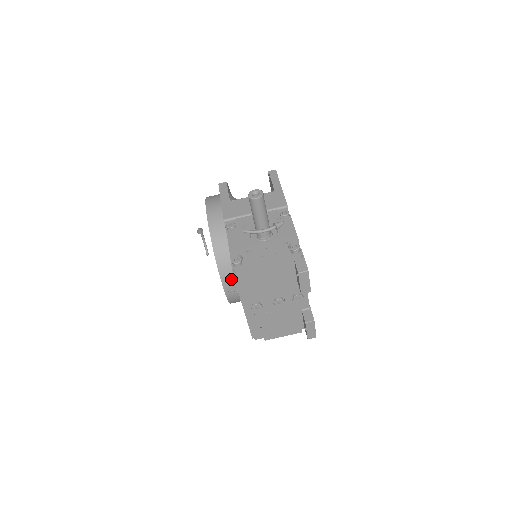
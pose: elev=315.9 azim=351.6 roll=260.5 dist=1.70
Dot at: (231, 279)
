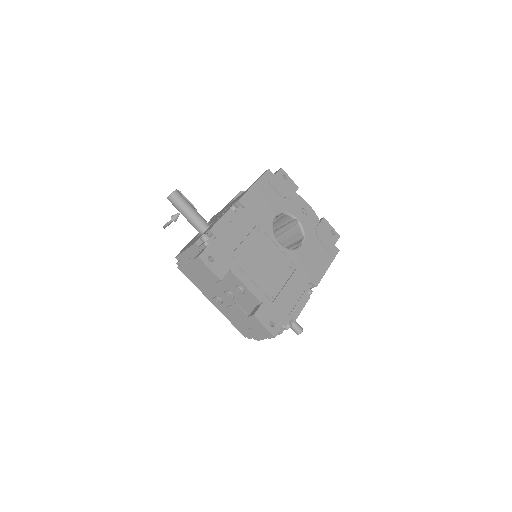
Dot at: occluded
